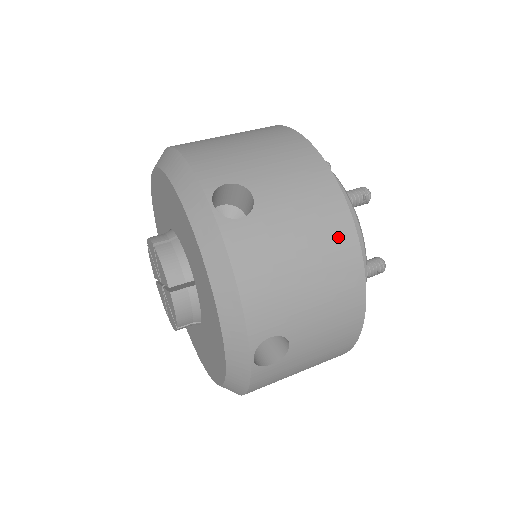
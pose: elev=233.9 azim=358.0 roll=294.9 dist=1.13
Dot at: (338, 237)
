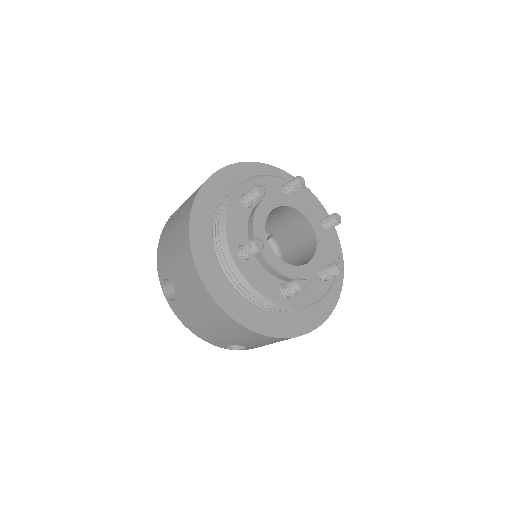
Dot at: (214, 311)
